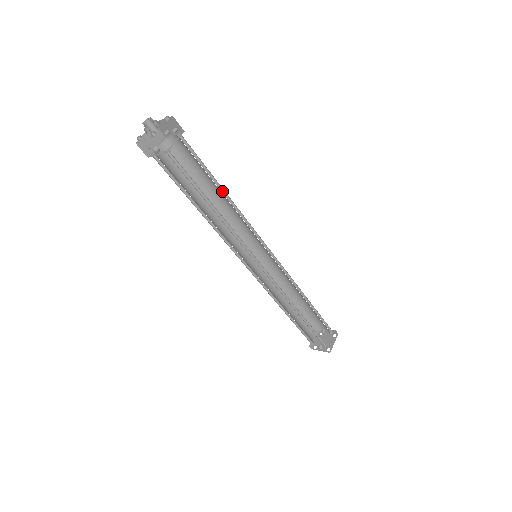
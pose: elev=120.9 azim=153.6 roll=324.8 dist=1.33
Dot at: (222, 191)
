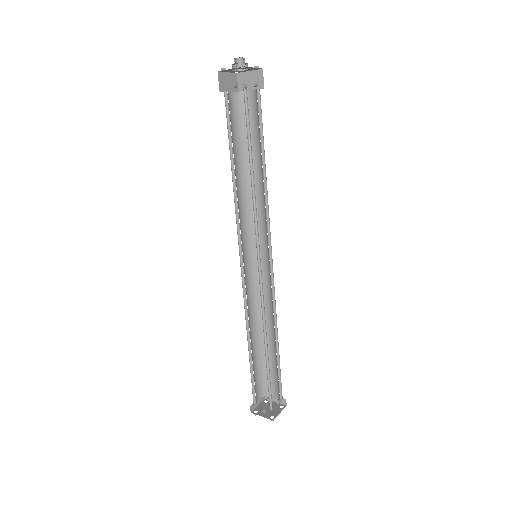
Dot at: (263, 166)
